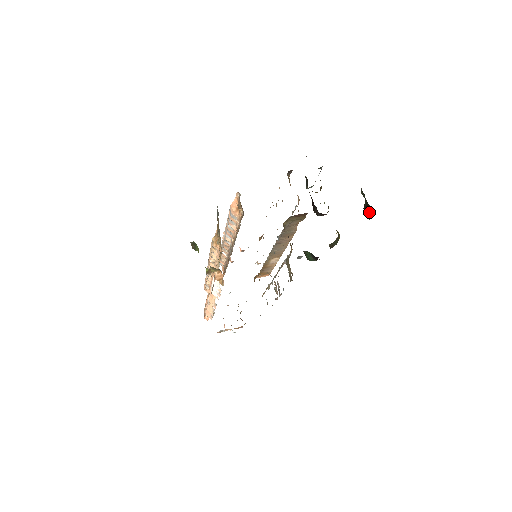
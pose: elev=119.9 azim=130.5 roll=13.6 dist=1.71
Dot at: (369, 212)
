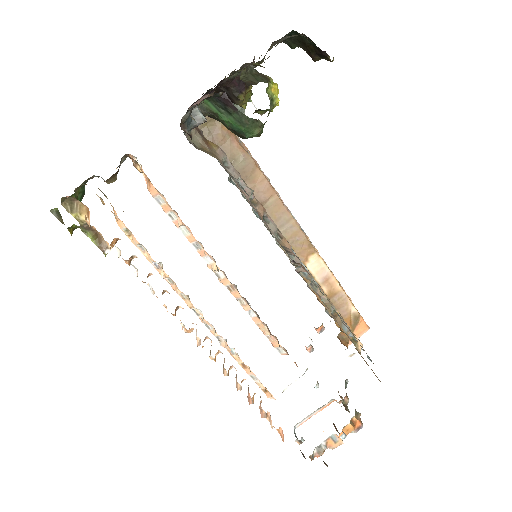
Dot at: (313, 47)
